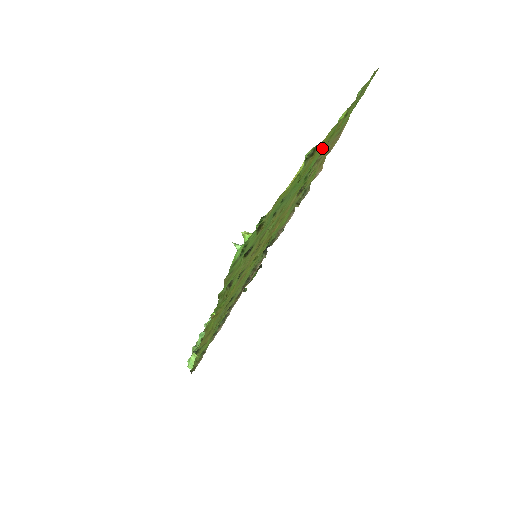
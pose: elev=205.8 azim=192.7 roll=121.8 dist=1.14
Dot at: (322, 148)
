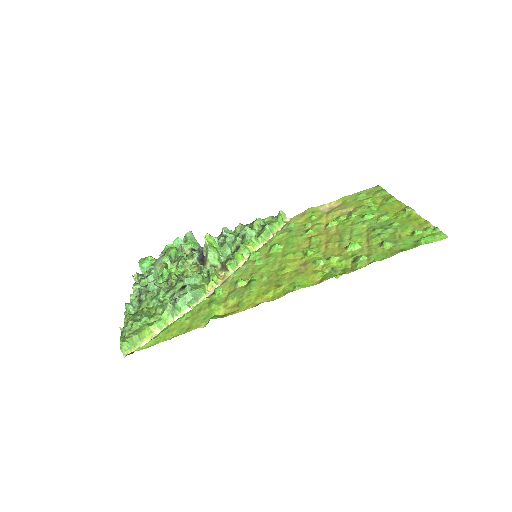
Dot at: (378, 208)
